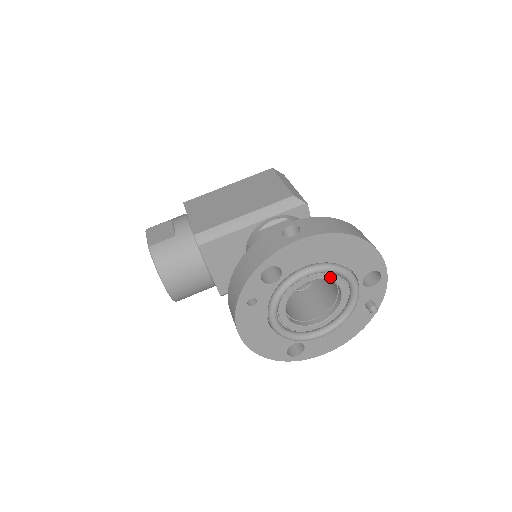
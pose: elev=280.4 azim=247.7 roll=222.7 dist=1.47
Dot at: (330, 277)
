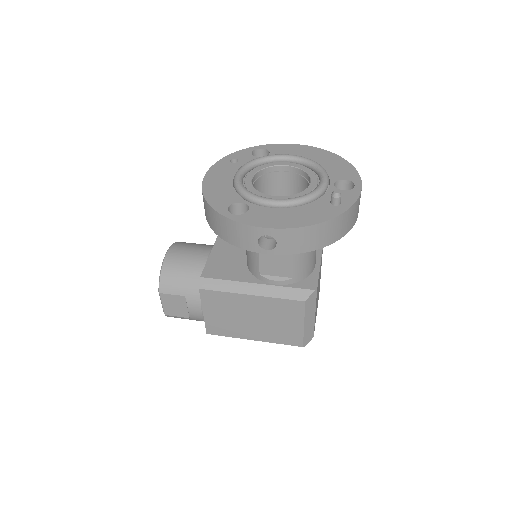
Dot at: (305, 169)
